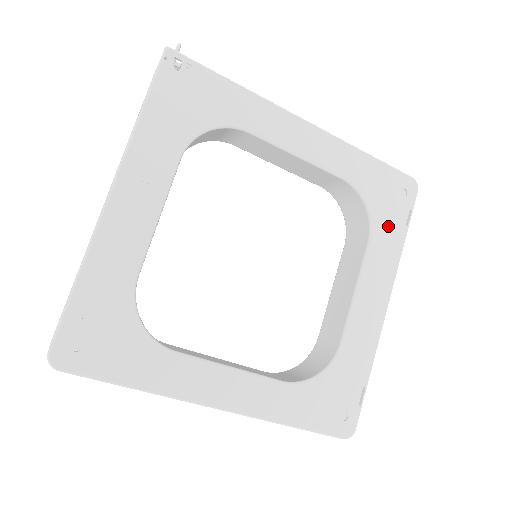
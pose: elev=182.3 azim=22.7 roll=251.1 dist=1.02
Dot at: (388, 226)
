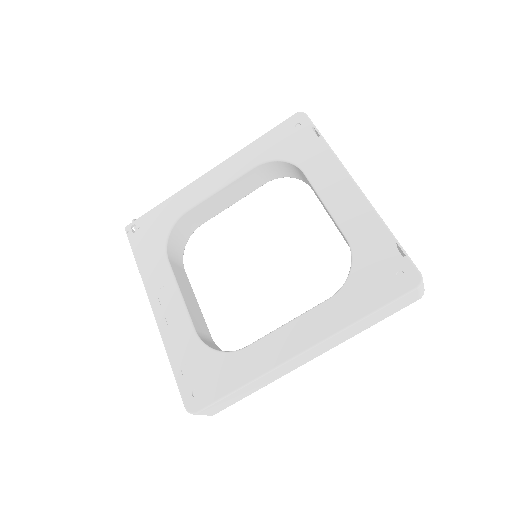
Dot at: (306, 151)
